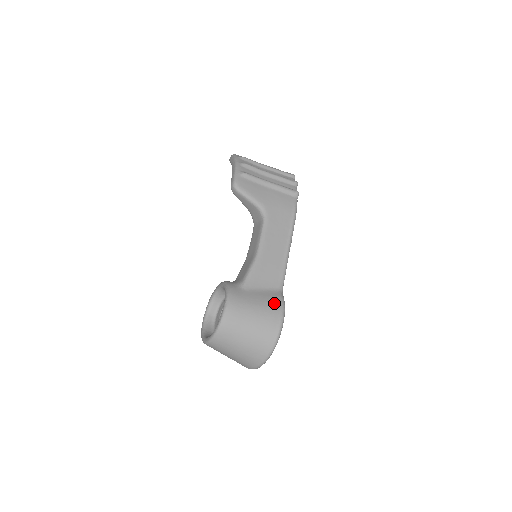
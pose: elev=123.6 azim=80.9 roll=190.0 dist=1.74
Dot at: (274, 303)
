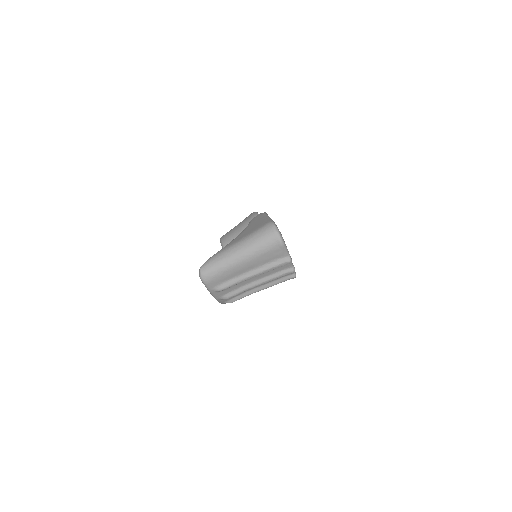
Dot at: occluded
